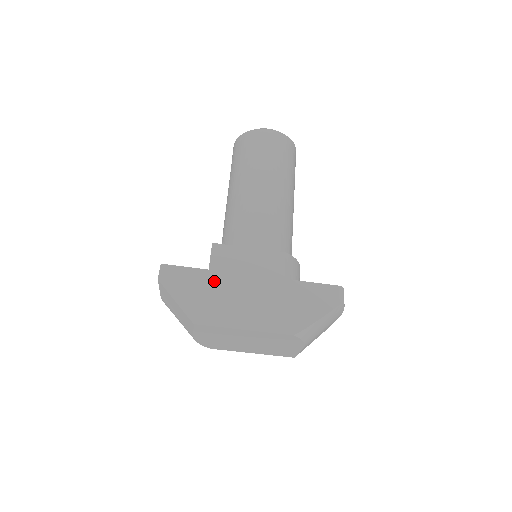
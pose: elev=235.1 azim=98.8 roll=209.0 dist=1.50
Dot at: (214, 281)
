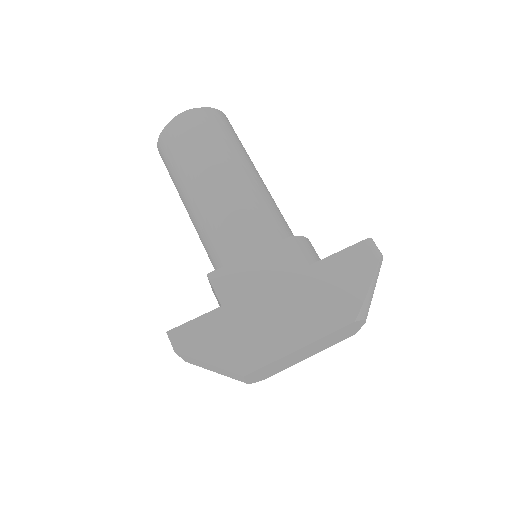
Dot at: (235, 315)
